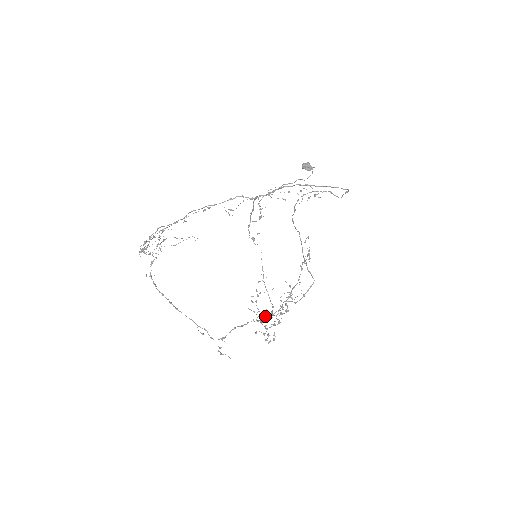
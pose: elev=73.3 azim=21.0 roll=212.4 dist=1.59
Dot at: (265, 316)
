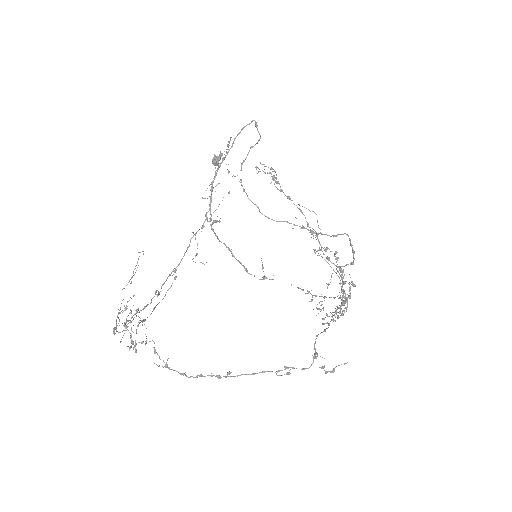
Dot at: occluded
